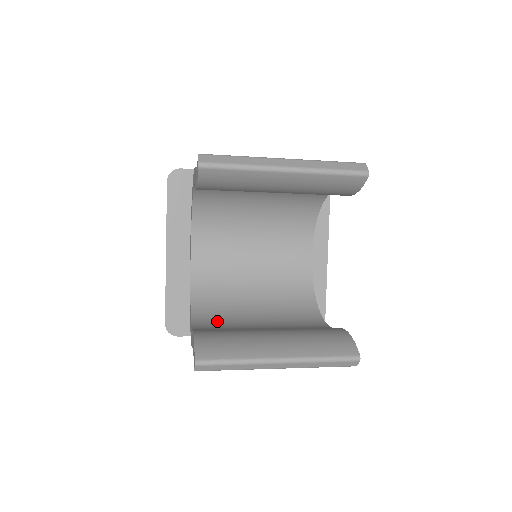
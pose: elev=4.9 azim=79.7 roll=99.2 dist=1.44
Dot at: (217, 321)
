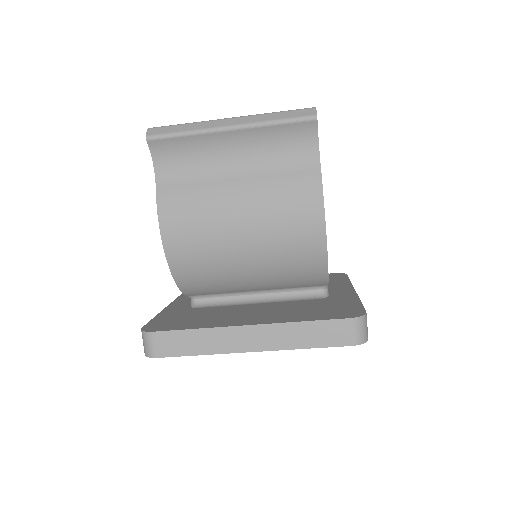
Dot at: occluded
